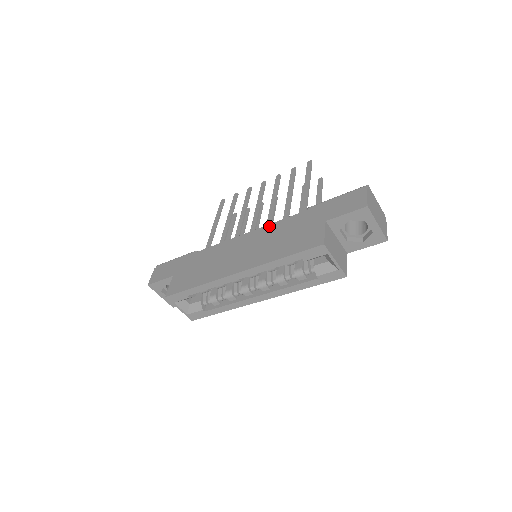
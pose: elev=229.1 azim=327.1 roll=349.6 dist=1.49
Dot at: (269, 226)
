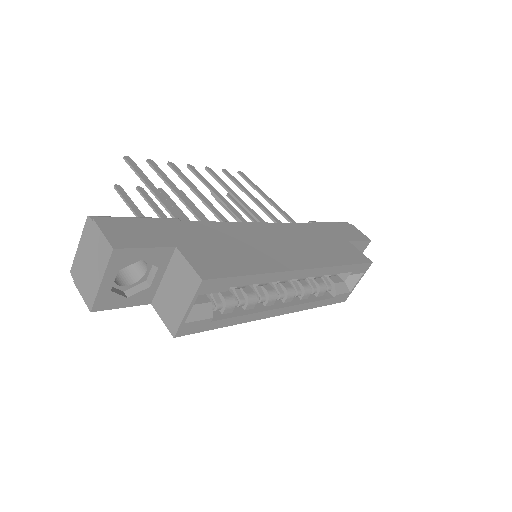
Dot at: (287, 225)
